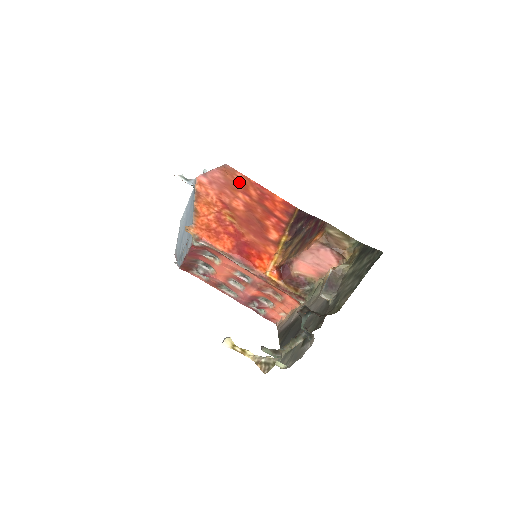
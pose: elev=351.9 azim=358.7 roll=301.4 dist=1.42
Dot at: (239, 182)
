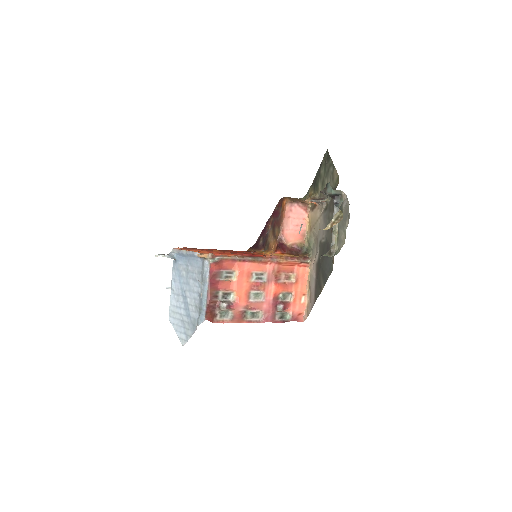
Dot at: occluded
